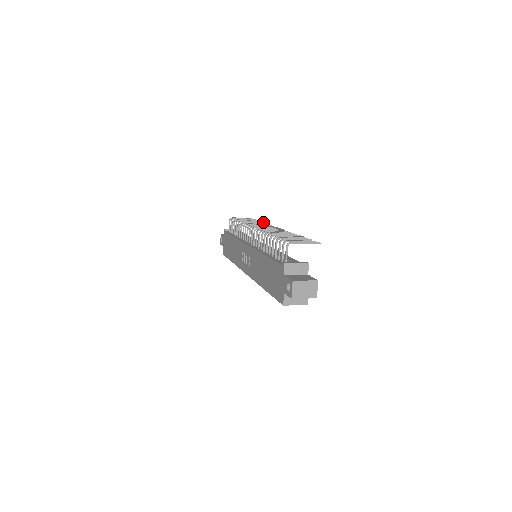
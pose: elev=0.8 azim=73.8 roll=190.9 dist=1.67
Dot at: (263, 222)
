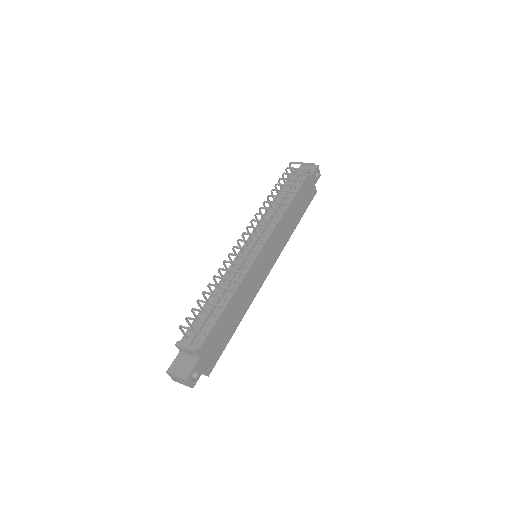
Dot at: (291, 197)
